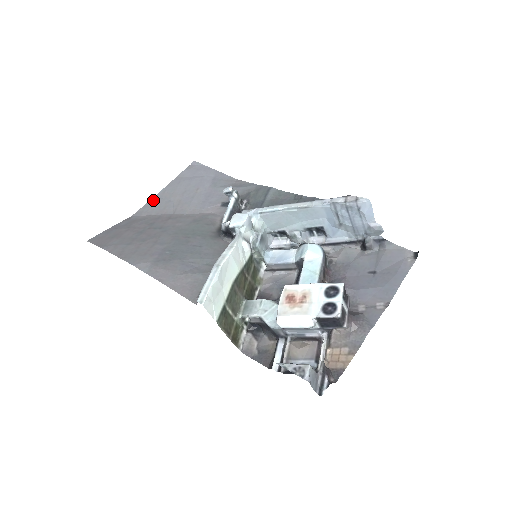
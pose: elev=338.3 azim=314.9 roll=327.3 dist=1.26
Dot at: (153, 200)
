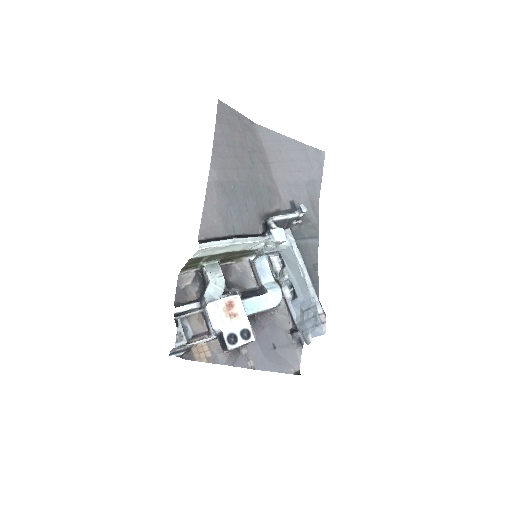
Dot at: (277, 135)
